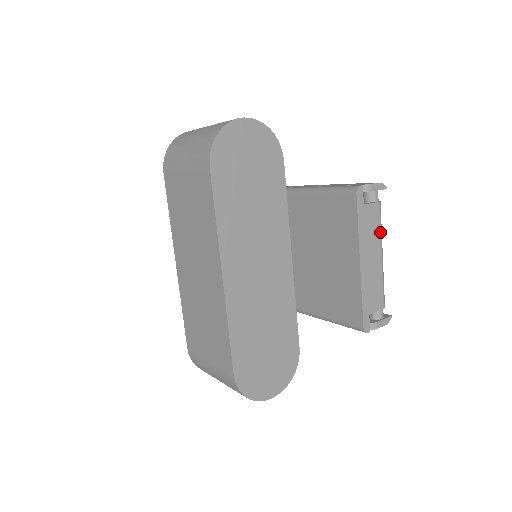
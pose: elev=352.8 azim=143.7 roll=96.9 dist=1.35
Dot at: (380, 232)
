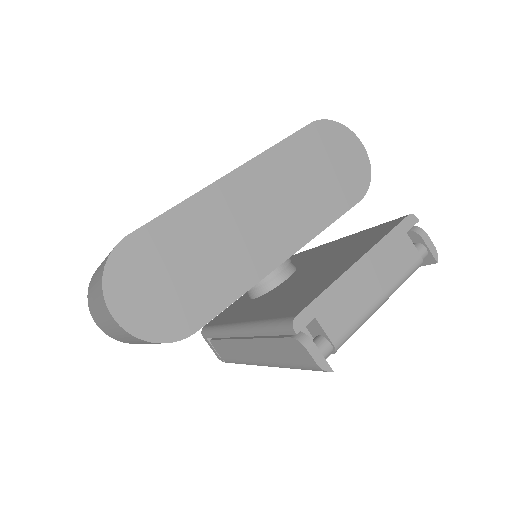
Dot at: (400, 278)
